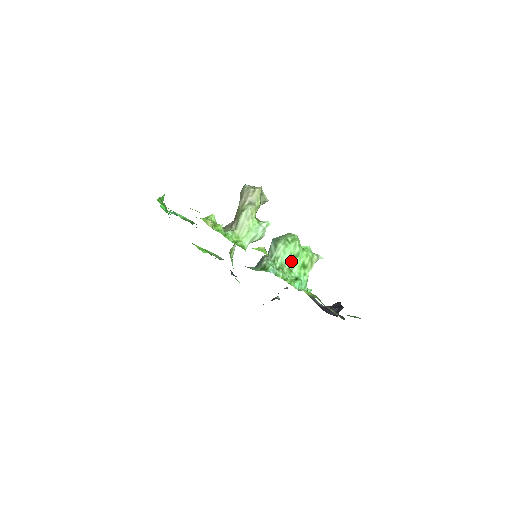
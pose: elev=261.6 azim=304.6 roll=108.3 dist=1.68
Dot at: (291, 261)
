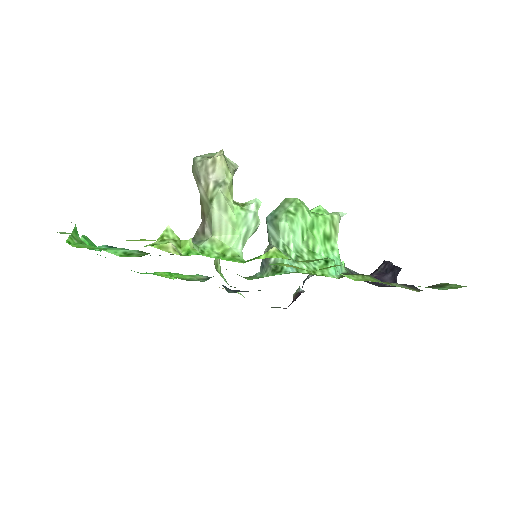
Dot at: (307, 239)
